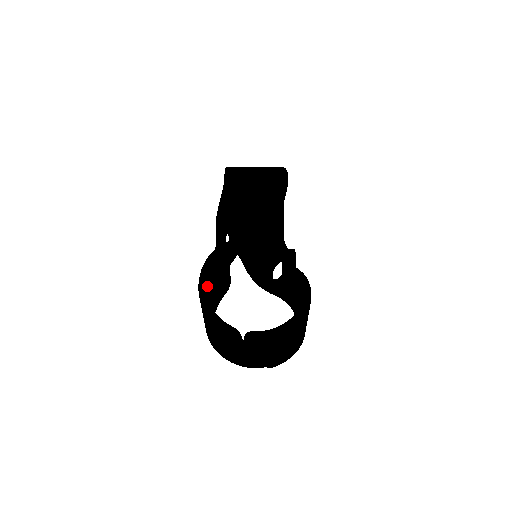
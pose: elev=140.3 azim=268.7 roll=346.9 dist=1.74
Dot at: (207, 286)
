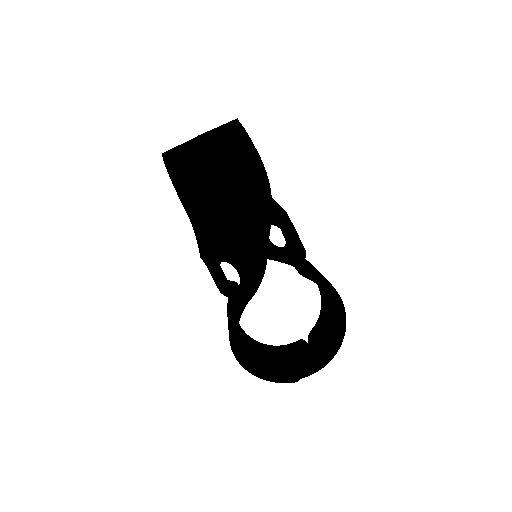
Dot at: (242, 351)
